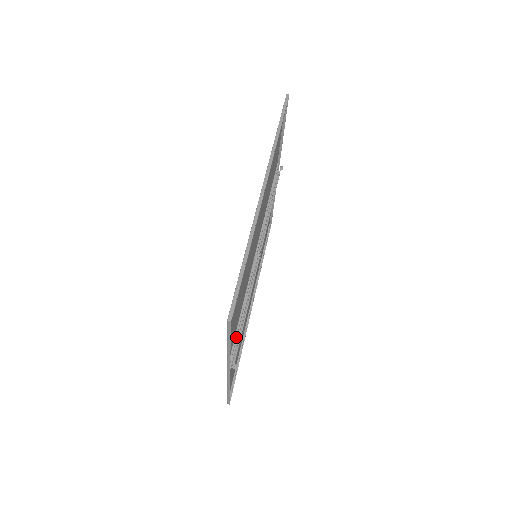
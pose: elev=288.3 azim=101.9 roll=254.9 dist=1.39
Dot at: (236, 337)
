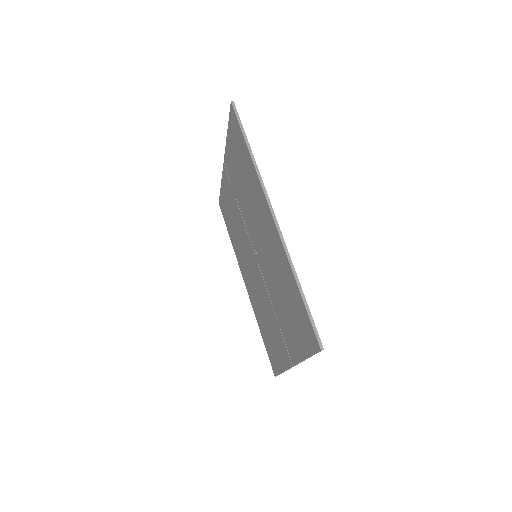
Dot at: occluded
